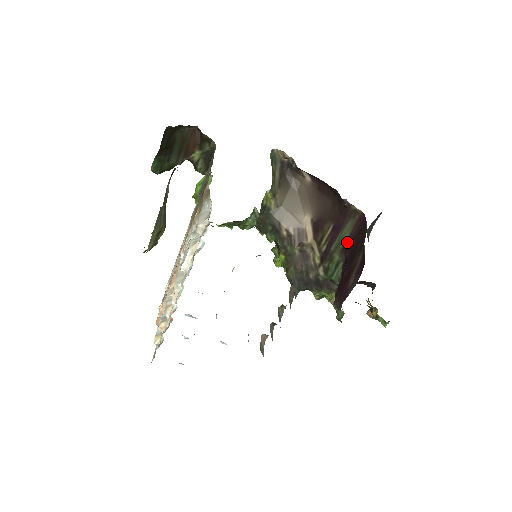
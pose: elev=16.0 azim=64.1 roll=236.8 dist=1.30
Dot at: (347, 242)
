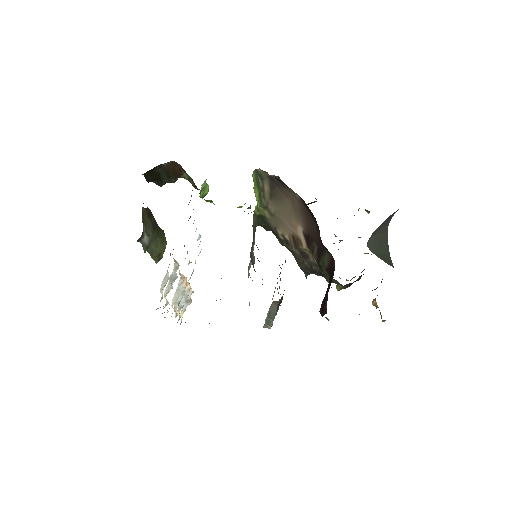
Dot at: (328, 267)
